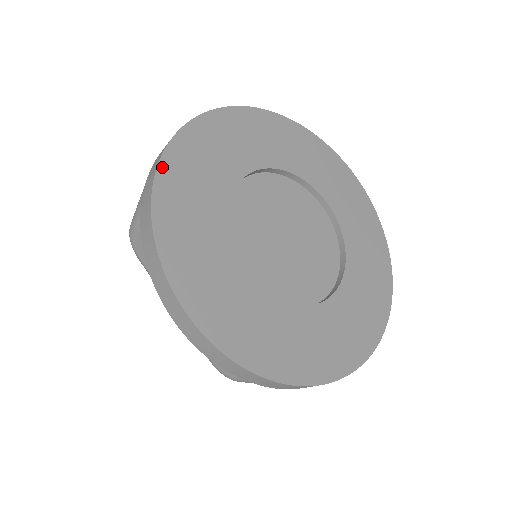
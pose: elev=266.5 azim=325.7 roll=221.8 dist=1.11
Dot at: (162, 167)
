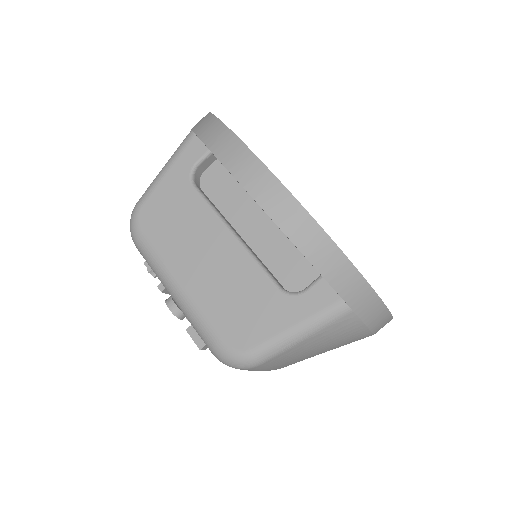
Dot at: occluded
